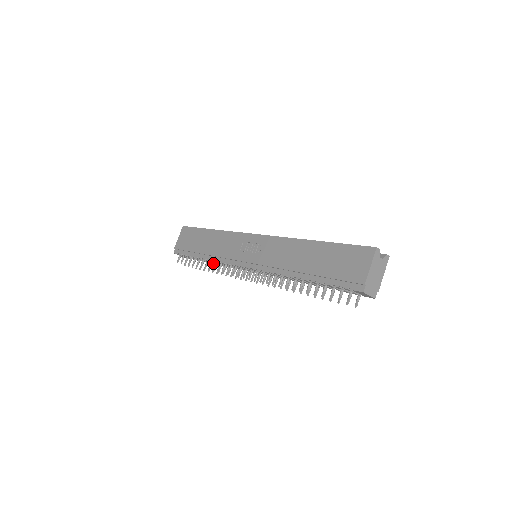
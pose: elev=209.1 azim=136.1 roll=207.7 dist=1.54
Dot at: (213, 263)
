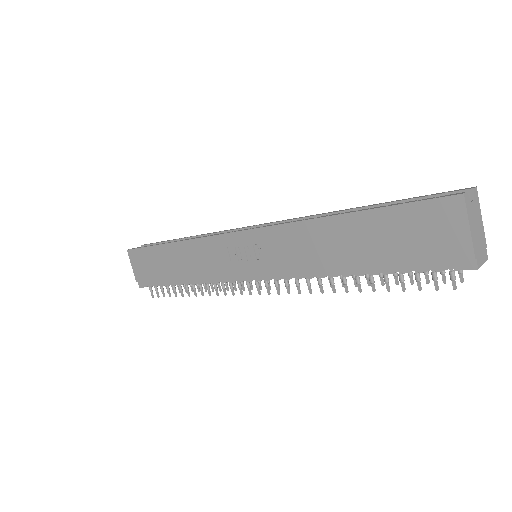
Dot at: occluded
